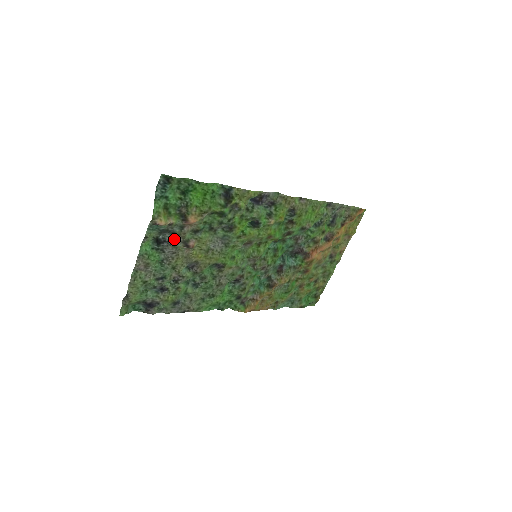
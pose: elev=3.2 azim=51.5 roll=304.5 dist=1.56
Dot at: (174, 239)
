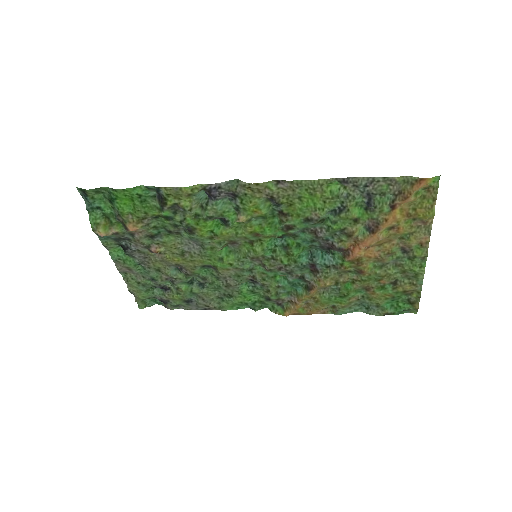
Dot at: (135, 245)
